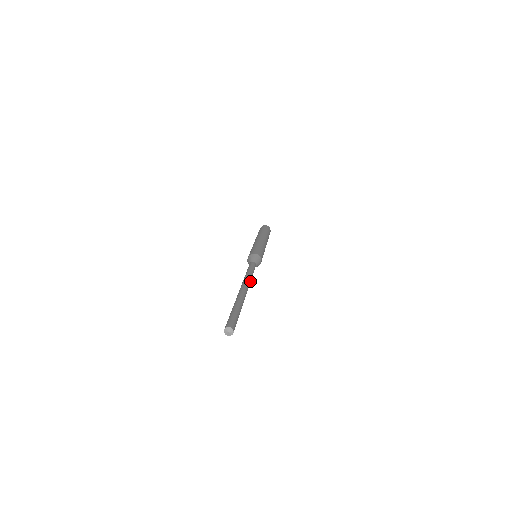
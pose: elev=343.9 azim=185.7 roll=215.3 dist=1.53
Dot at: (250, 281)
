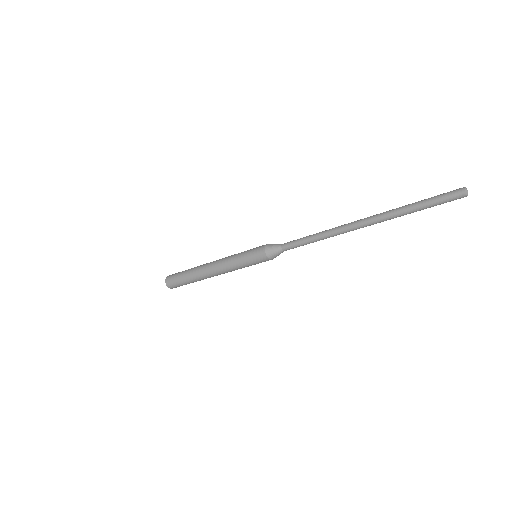
Dot at: occluded
